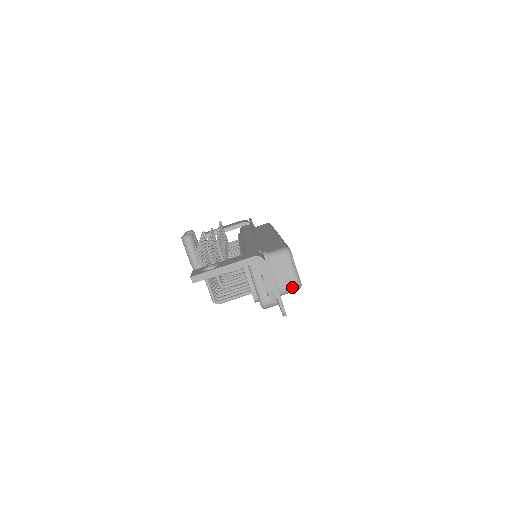
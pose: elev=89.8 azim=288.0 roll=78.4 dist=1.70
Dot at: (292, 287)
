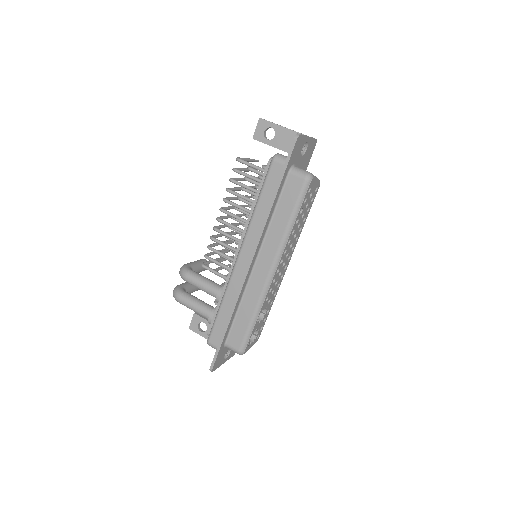
Dot at: (306, 171)
